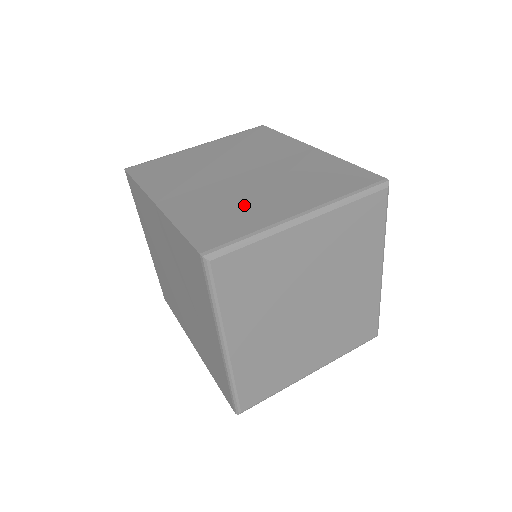
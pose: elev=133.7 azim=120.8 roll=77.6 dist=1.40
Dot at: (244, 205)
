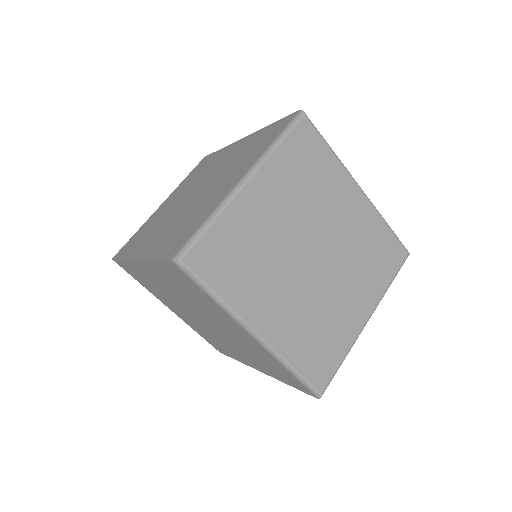
Dot at: (198, 209)
